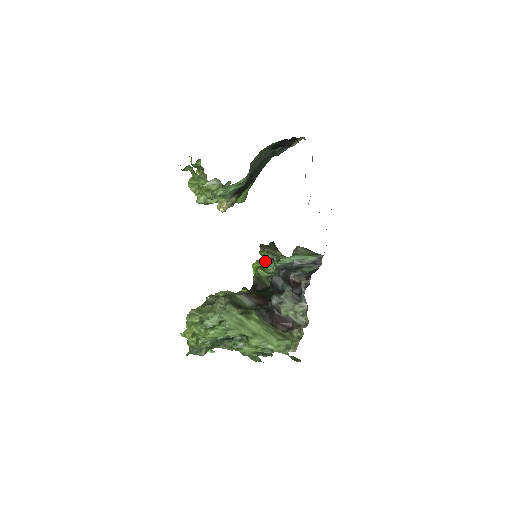
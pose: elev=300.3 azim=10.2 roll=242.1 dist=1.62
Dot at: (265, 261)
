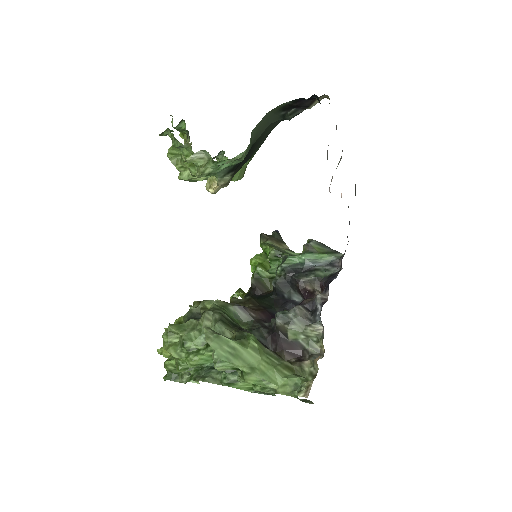
Dot at: occluded
